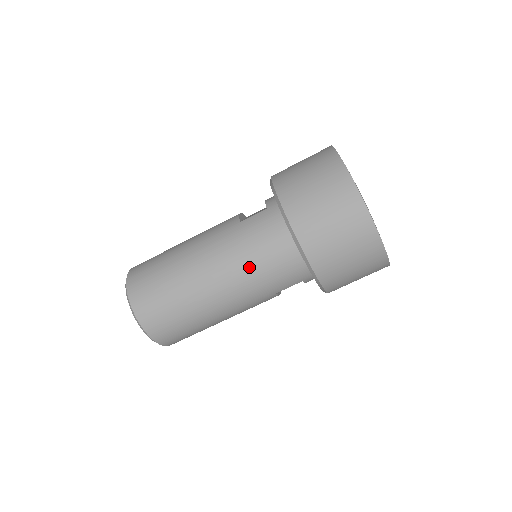
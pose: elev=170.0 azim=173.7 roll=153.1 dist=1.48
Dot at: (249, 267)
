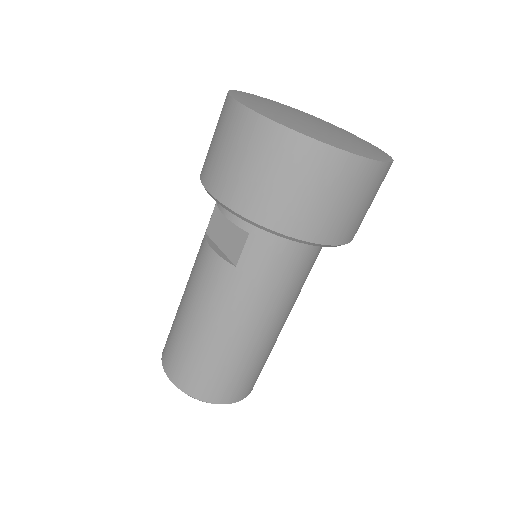
Dot at: (288, 291)
